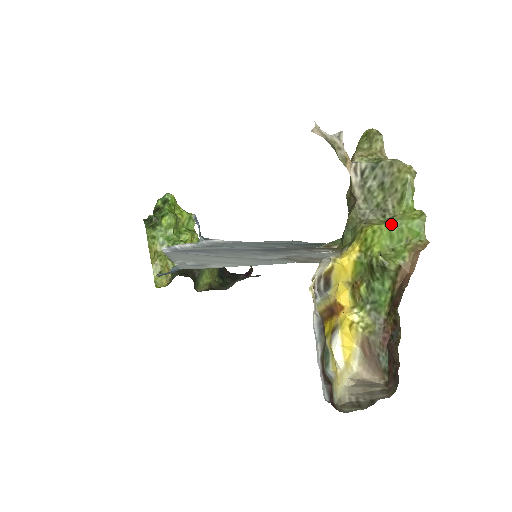
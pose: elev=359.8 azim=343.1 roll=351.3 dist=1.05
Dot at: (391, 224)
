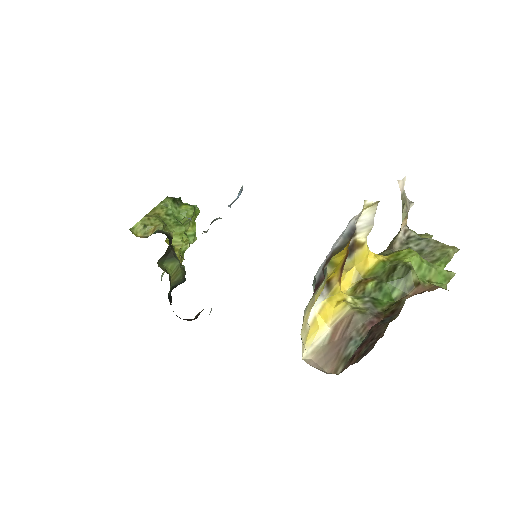
Dot at: (425, 260)
